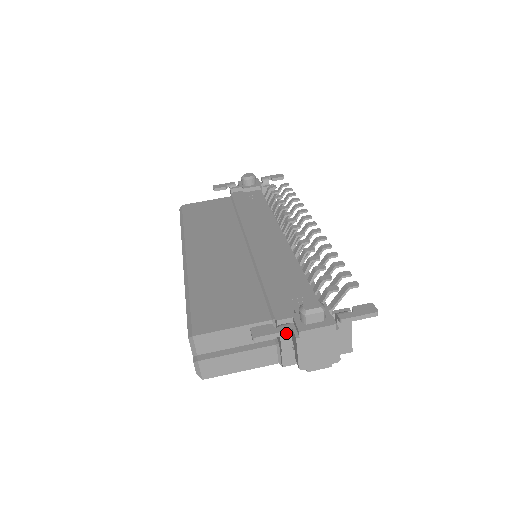
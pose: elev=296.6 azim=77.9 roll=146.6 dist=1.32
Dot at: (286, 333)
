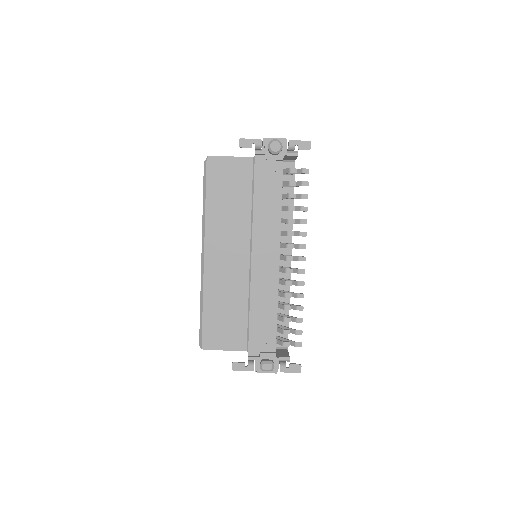
Dot at: occluded
